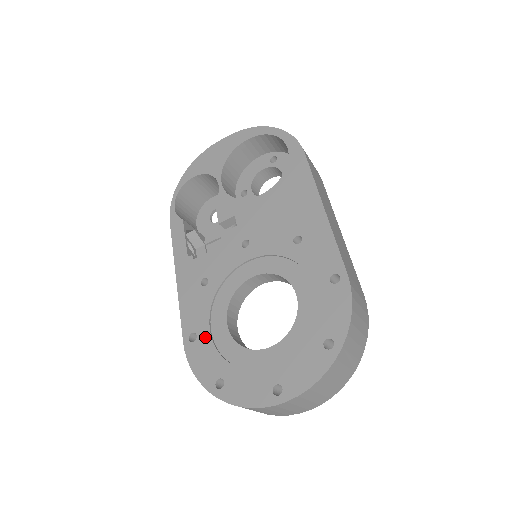
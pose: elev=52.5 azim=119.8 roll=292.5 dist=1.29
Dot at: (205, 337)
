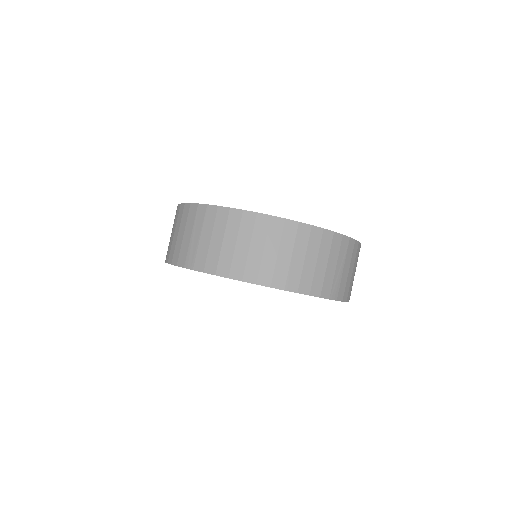
Dot at: occluded
